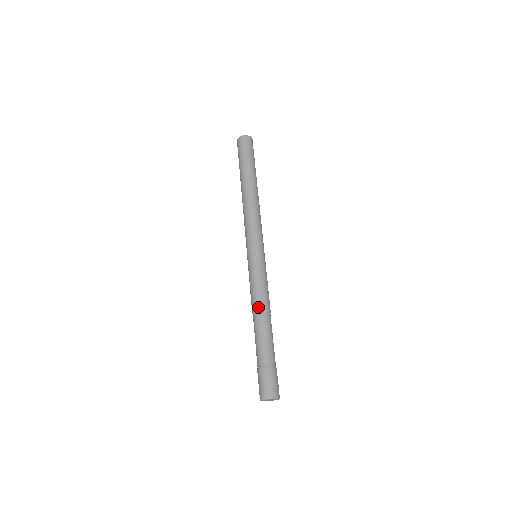
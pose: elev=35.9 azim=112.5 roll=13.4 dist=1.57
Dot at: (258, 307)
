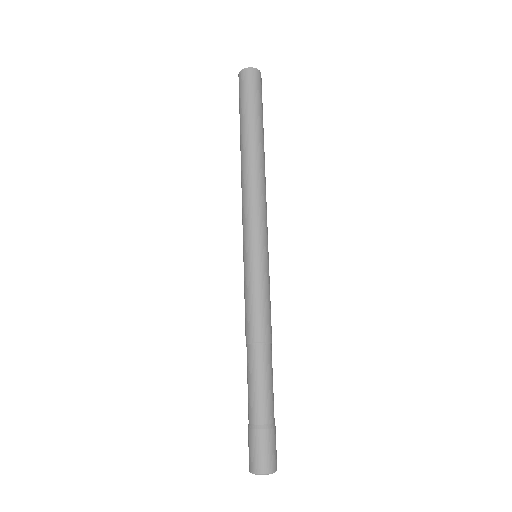
Dot at: (259, 336)
